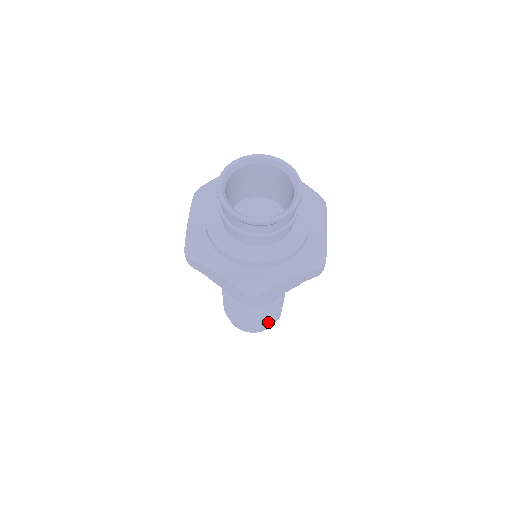
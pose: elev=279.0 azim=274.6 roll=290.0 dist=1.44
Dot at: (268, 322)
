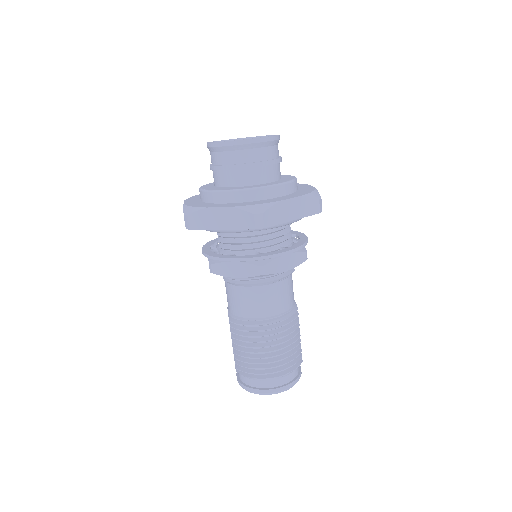
Dot at: (290, 359)
